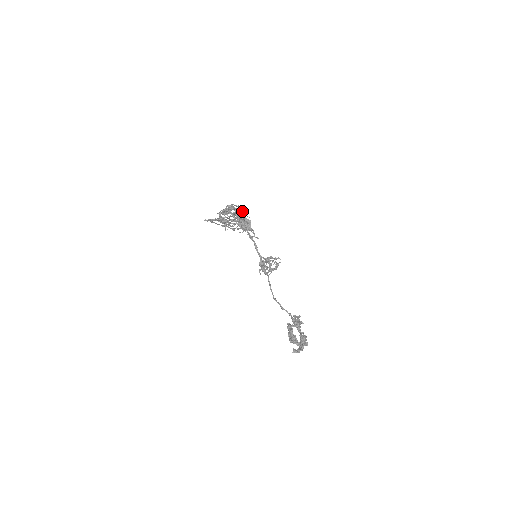
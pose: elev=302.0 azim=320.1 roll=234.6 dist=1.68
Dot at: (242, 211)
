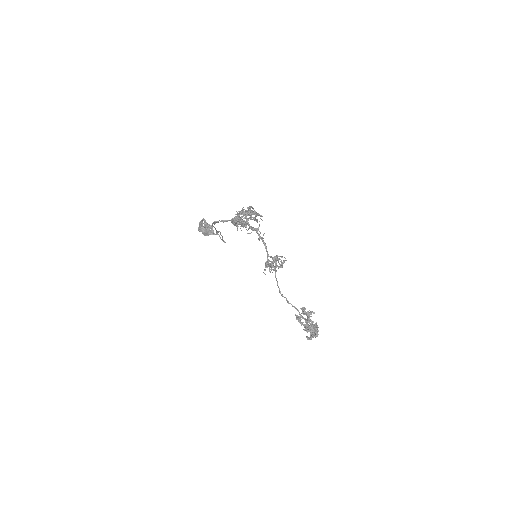
Dot at: (258, 213)
